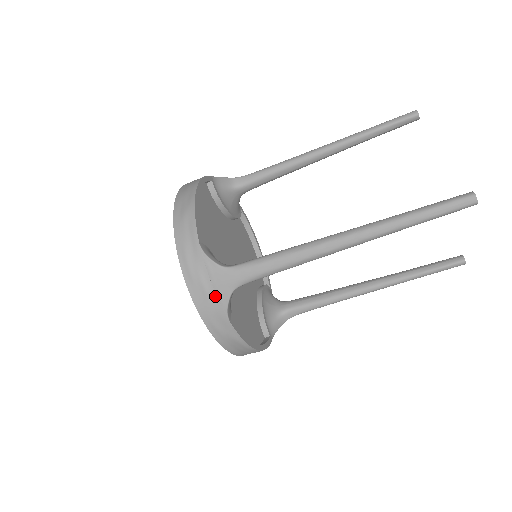
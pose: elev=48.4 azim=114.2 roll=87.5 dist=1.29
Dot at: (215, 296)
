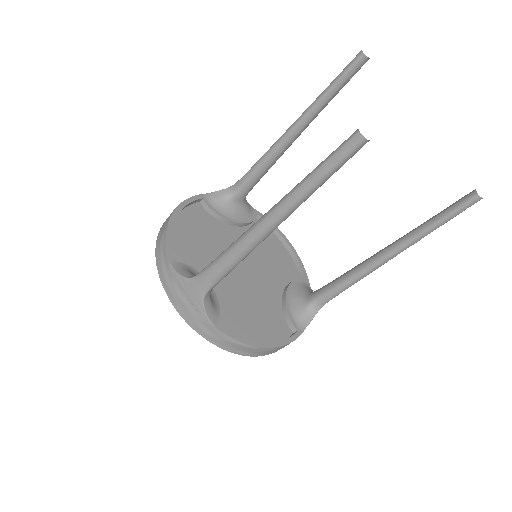
Dot at: (193, 307)
